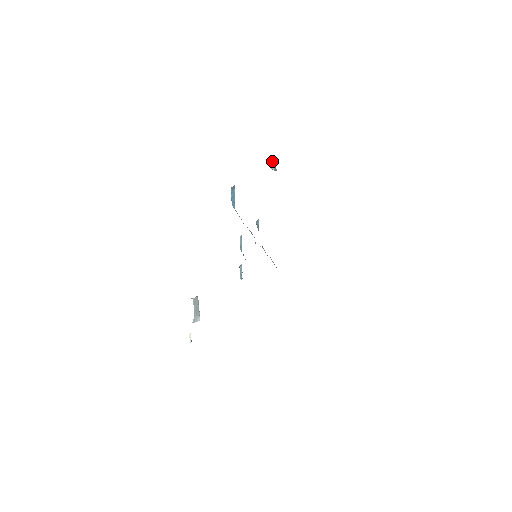
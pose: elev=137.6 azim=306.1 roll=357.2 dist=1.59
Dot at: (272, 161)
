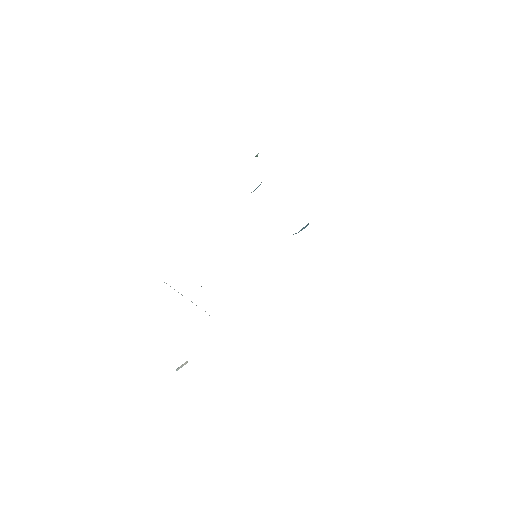
Dot at: occluded
